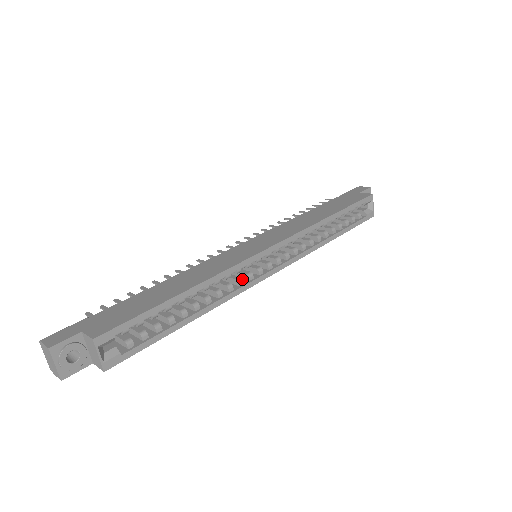
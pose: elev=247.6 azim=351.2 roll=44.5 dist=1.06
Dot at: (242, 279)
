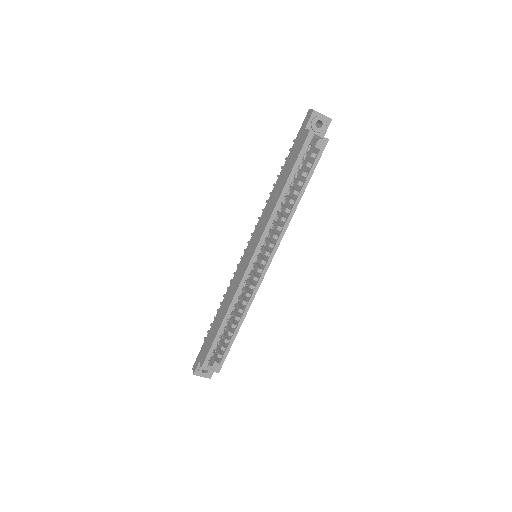
Dot at: (251, 285)
